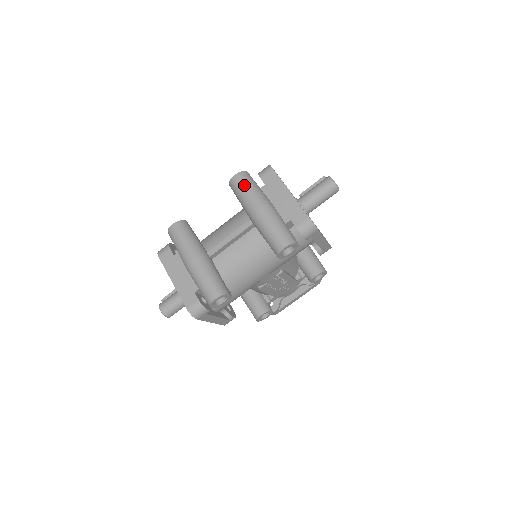
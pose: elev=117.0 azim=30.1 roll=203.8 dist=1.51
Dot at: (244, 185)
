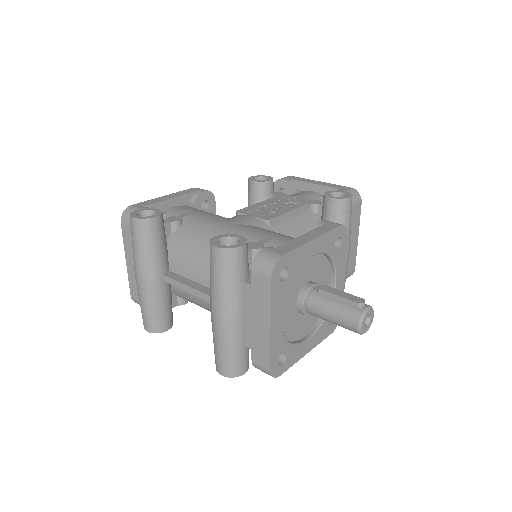
Dot at: (218, 273)
